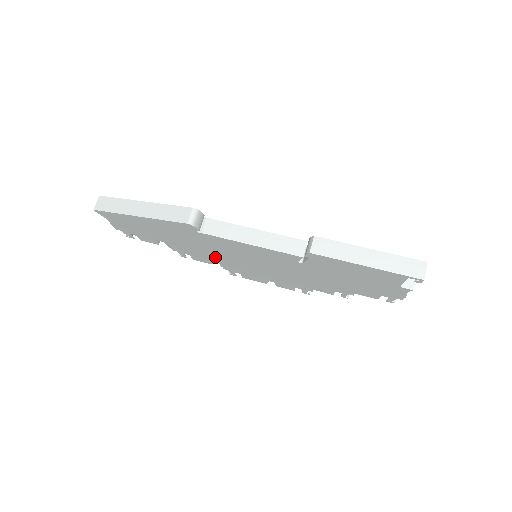
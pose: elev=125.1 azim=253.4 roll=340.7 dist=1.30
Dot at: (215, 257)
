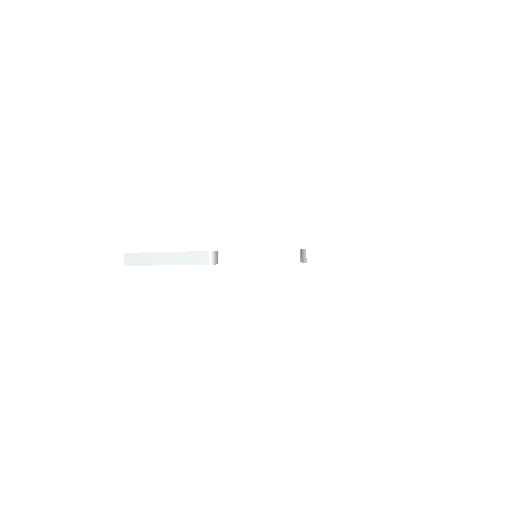
Dot at: occluded
